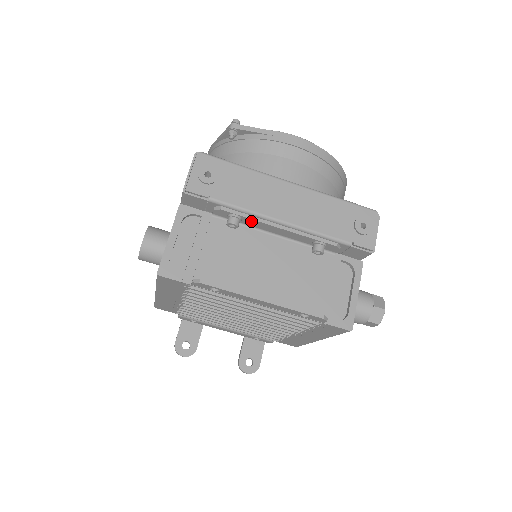
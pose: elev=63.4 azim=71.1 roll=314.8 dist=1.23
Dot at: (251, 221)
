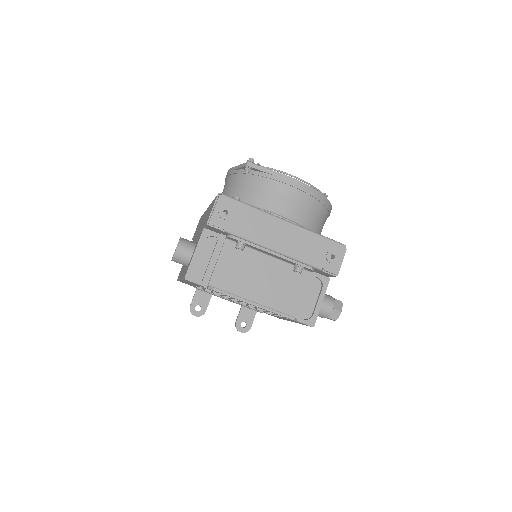
Dot at: (253, 247)
